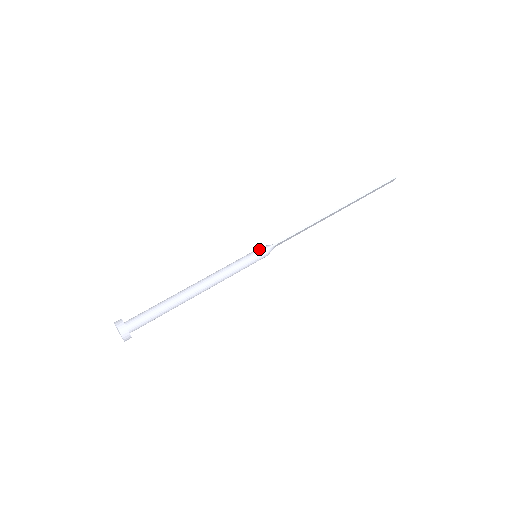
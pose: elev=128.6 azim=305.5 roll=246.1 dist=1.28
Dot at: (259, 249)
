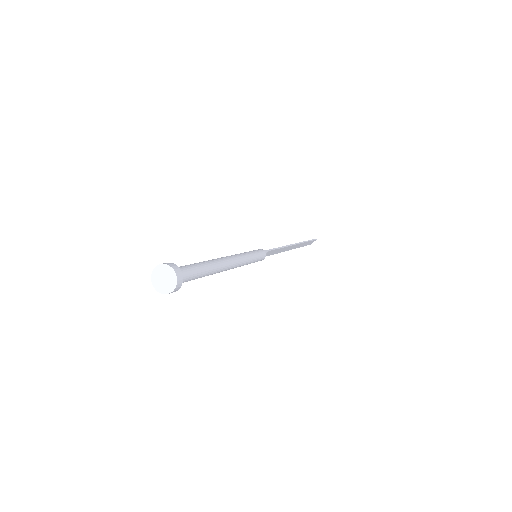
Dot at: (259, 249)
